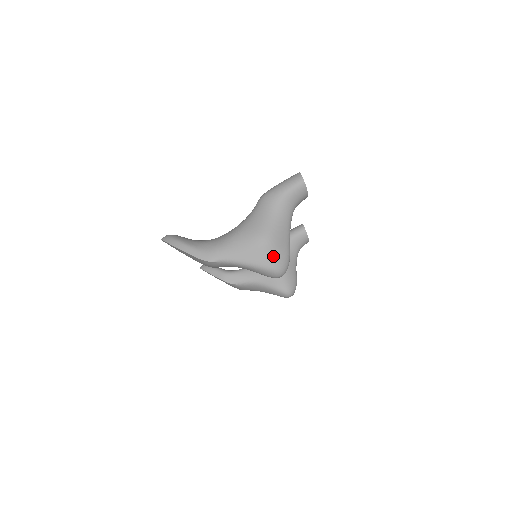
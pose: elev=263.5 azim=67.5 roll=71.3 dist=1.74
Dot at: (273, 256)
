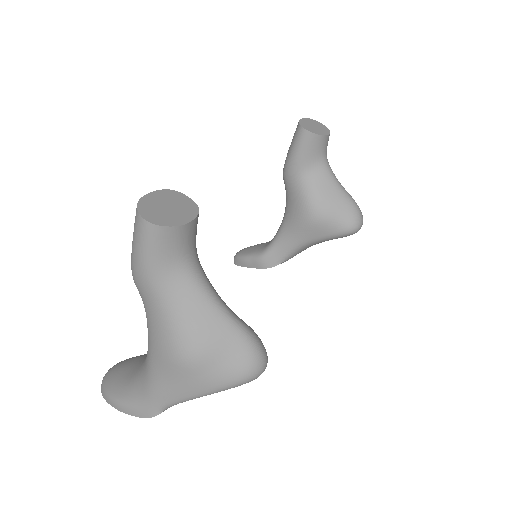
Dot at: (219, 367)
